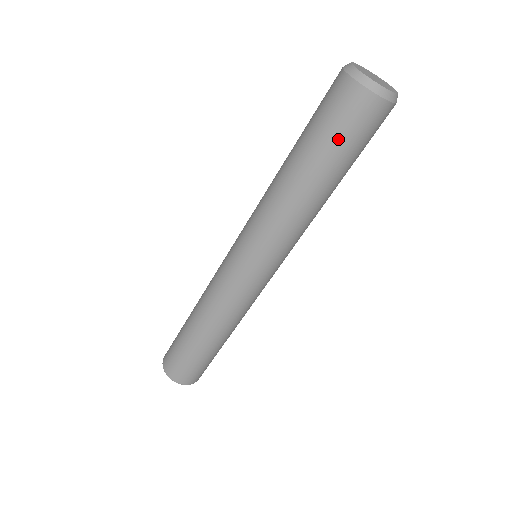
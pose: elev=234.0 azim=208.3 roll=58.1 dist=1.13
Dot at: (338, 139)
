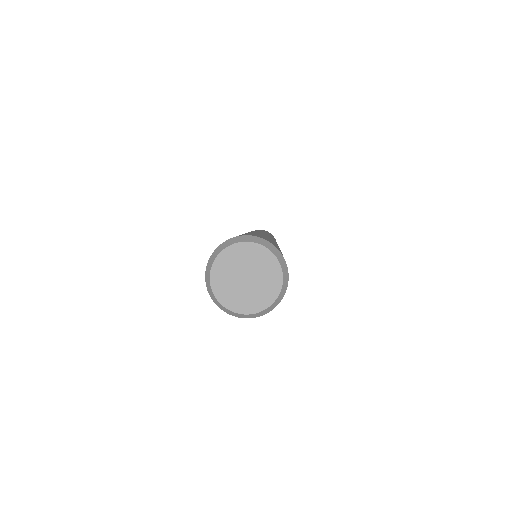
Dot at: occluded
